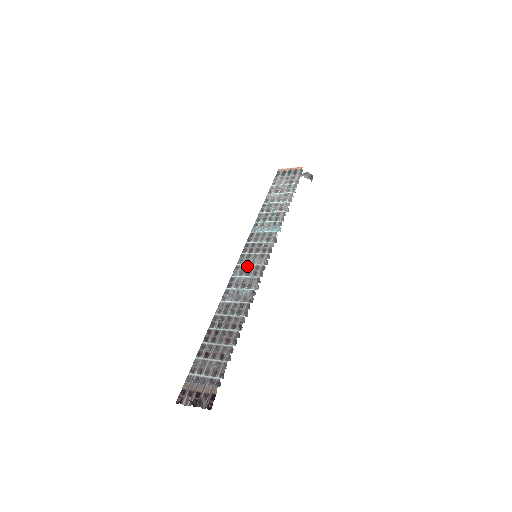
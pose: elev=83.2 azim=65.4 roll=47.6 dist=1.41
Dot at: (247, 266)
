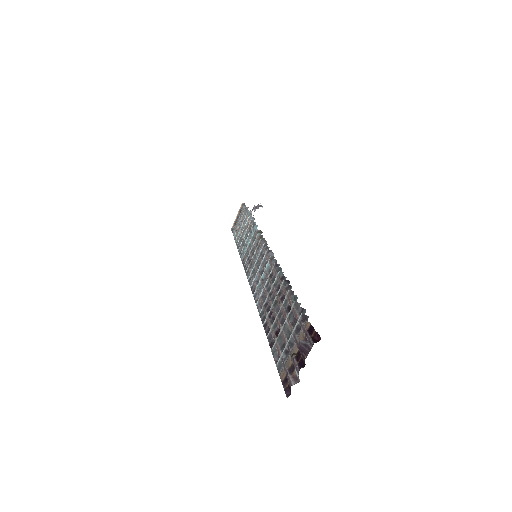
Dot at: (254, 266)
